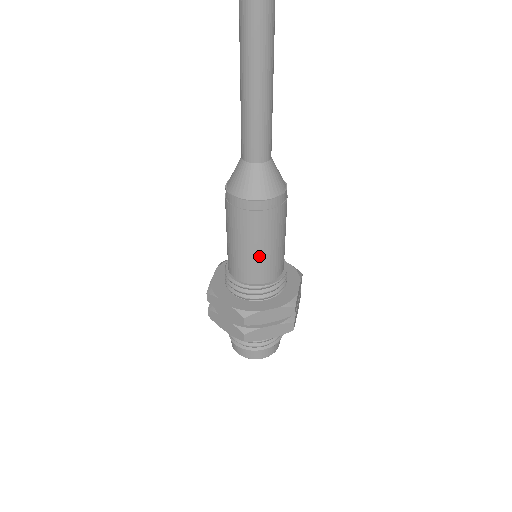
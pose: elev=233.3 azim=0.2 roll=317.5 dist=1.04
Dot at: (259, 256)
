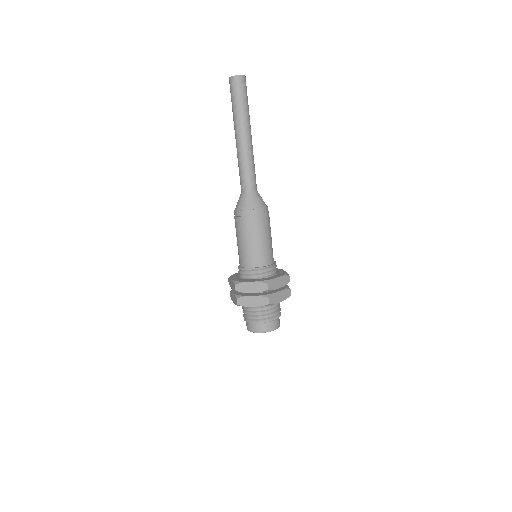
Dot at: (247, 247)
